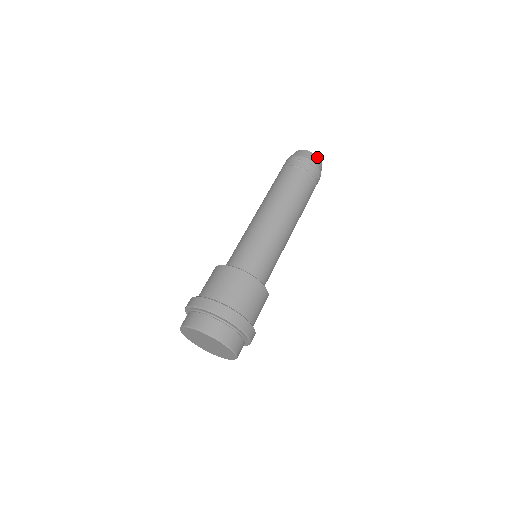
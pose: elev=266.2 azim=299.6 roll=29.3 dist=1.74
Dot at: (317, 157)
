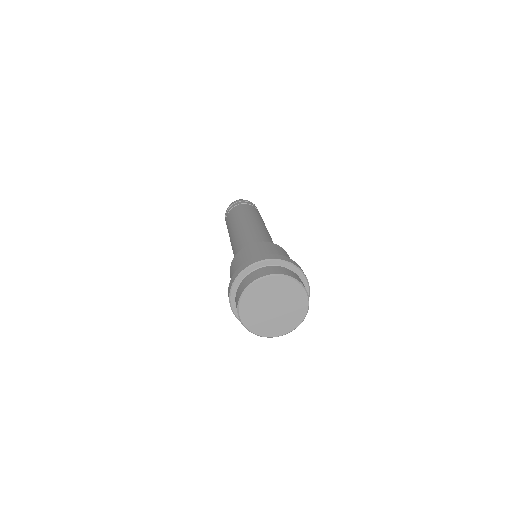
Dot at: occluded
